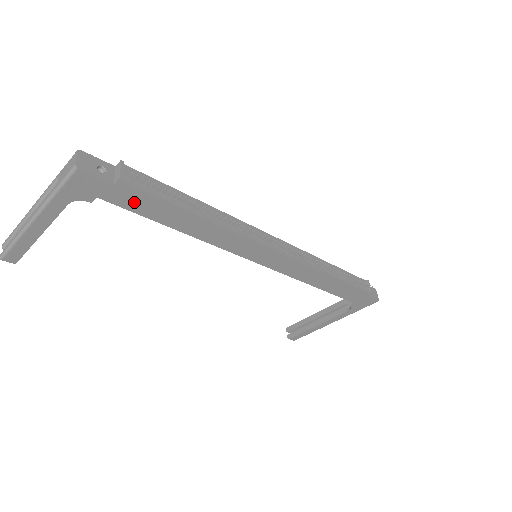
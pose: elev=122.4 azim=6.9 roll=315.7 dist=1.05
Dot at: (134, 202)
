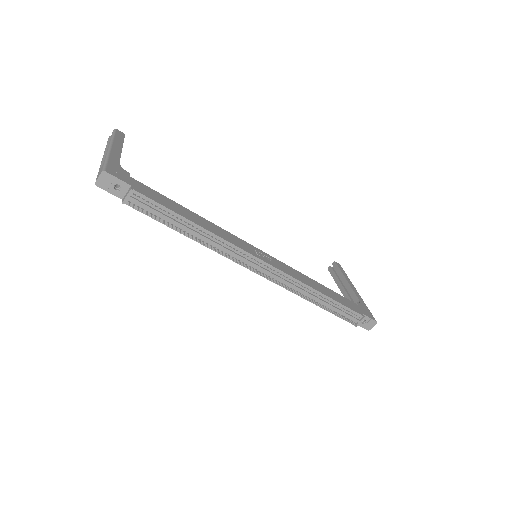
Dot at: occluded
